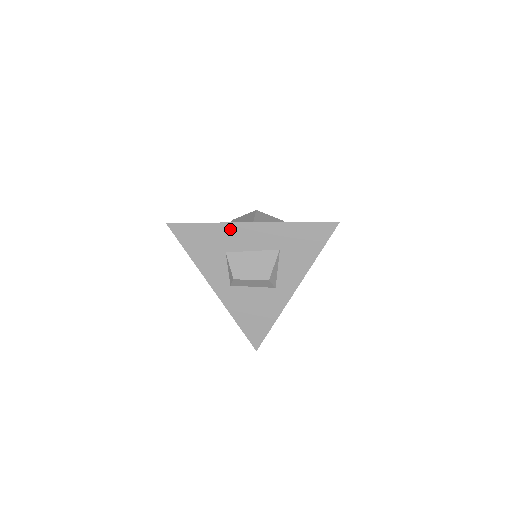
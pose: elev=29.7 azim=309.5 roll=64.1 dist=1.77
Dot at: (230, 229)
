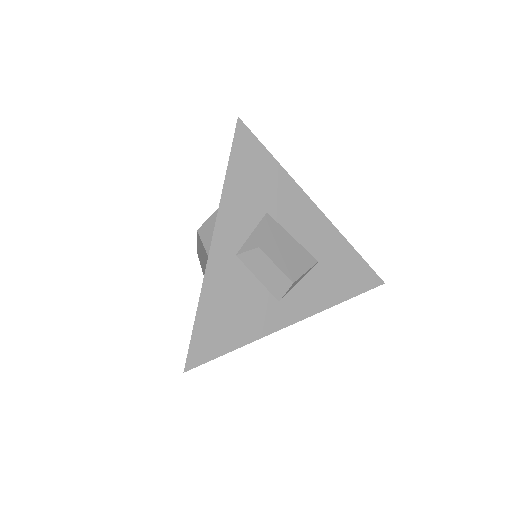
Dot at: (294, 193)
